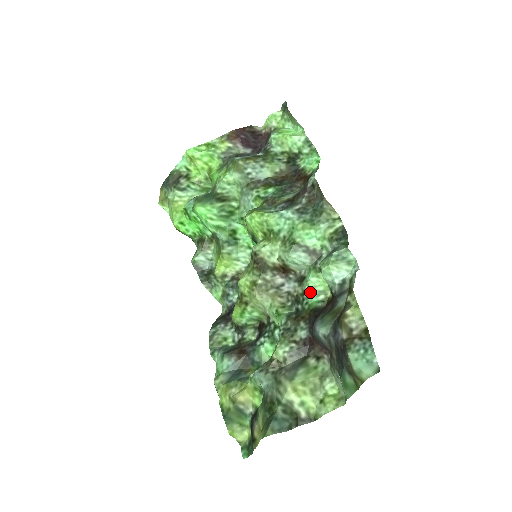
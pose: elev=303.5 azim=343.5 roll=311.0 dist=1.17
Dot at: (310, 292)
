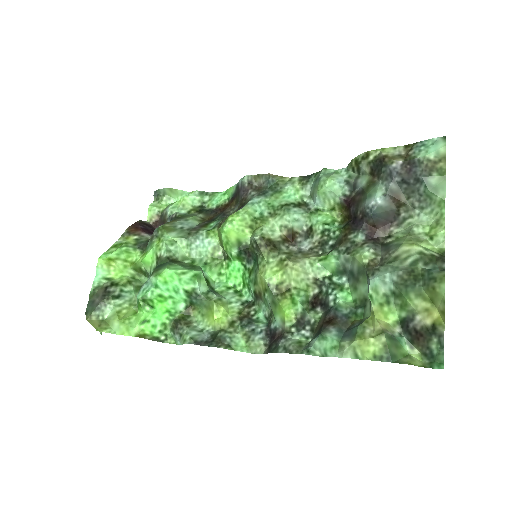
Dot at: (327, 226)
